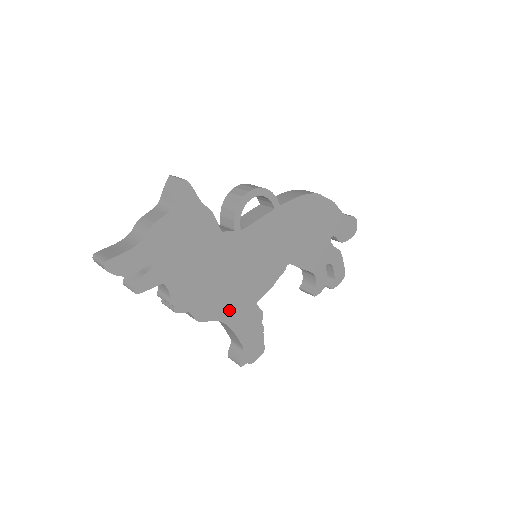
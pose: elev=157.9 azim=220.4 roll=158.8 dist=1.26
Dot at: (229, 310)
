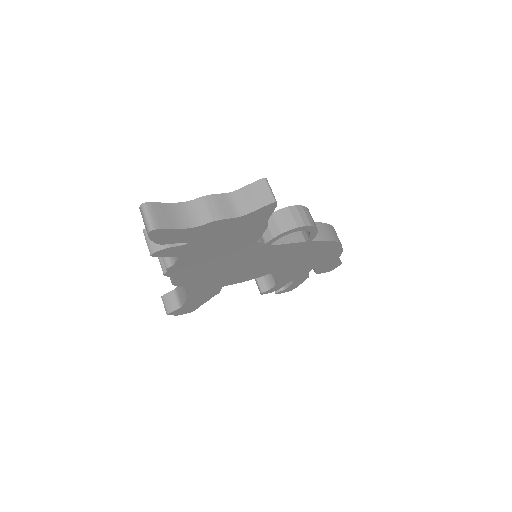
Dot at: (201, 285)
